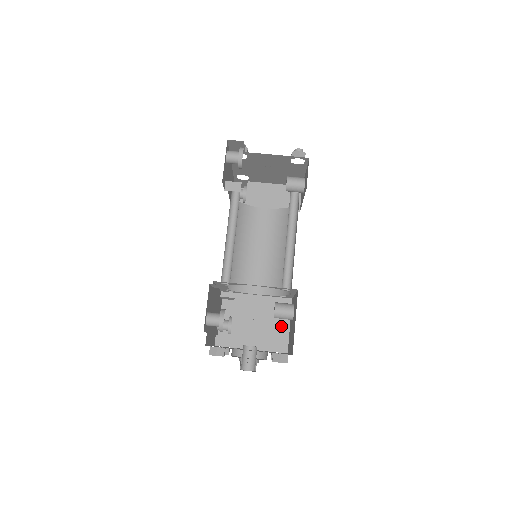
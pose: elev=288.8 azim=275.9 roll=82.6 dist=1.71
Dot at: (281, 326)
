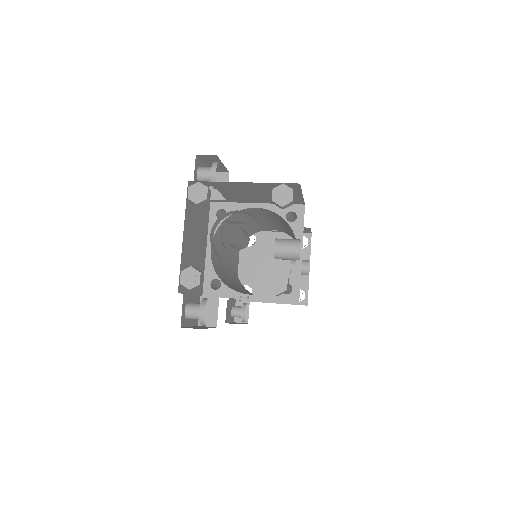
Dot at: occluded
